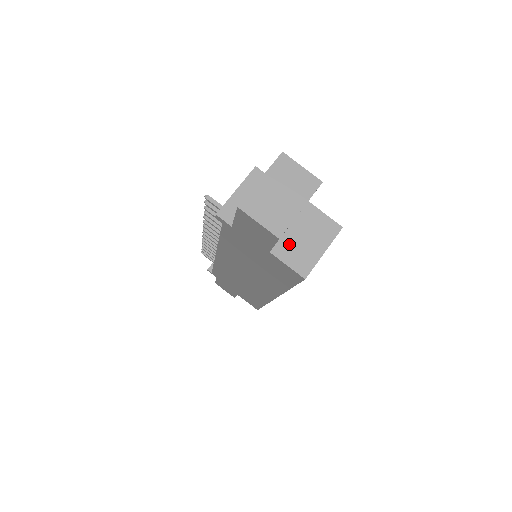
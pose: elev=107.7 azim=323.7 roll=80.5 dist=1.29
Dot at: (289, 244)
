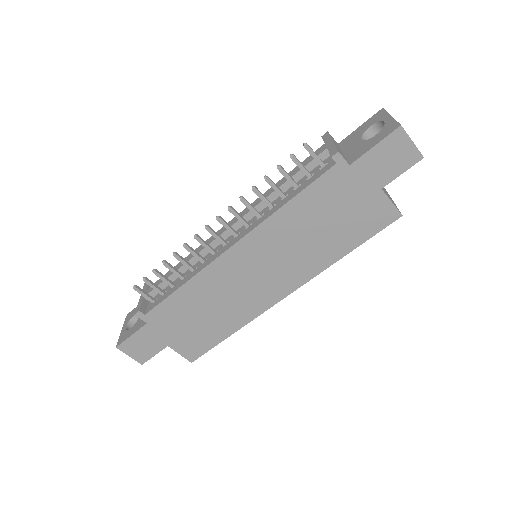
Dot at: (382, 188)
